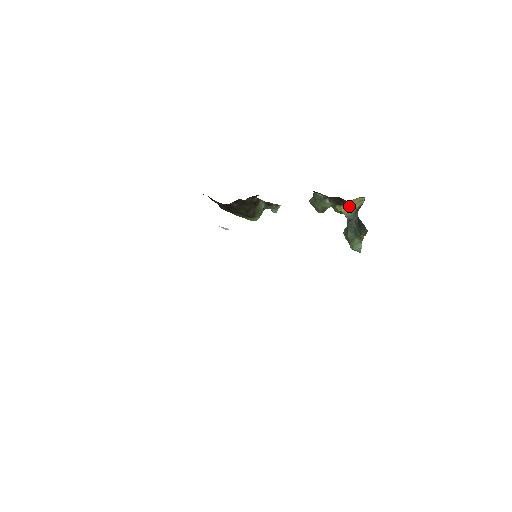
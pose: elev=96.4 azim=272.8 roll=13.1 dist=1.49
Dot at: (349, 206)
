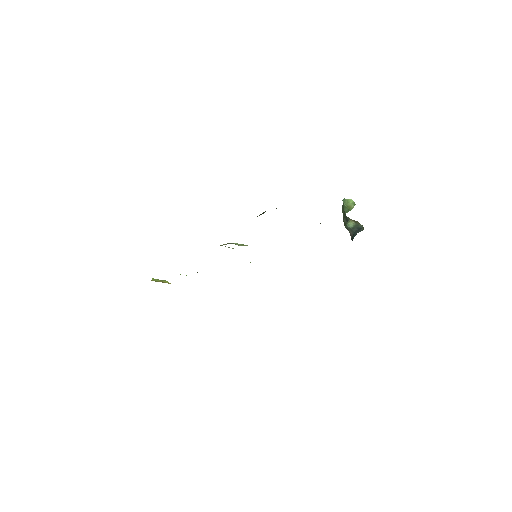
Dot at: occluded
